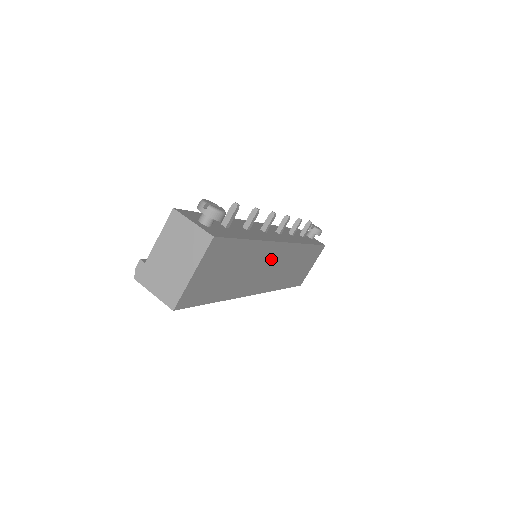
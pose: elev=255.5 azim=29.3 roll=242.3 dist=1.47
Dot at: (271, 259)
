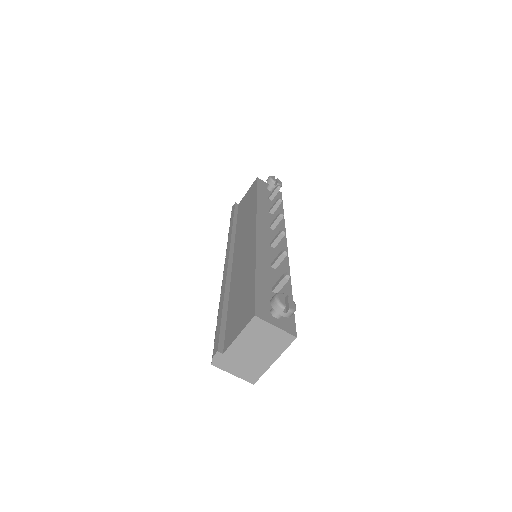
Dot at: occluded
